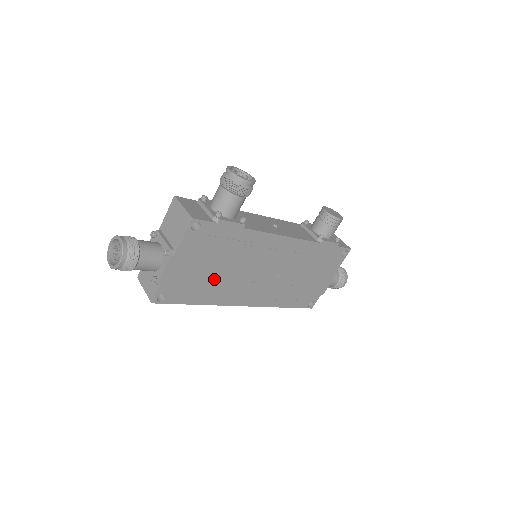
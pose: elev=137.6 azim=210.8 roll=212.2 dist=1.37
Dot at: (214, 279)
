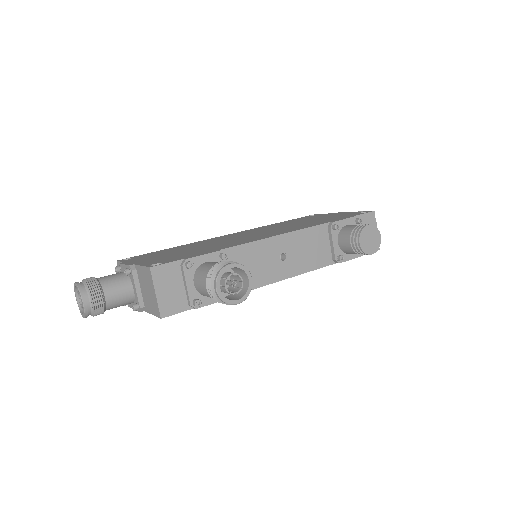
Dot at: occluded
